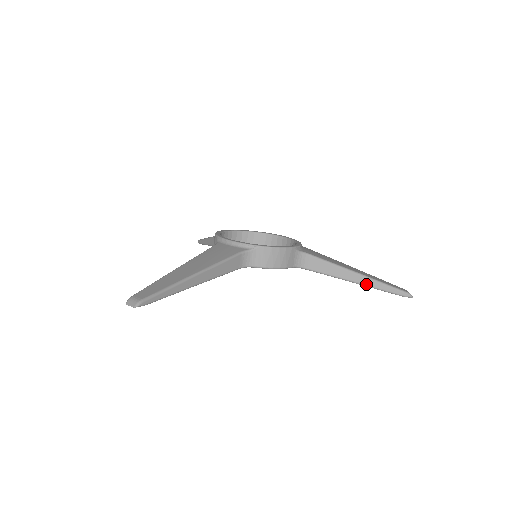
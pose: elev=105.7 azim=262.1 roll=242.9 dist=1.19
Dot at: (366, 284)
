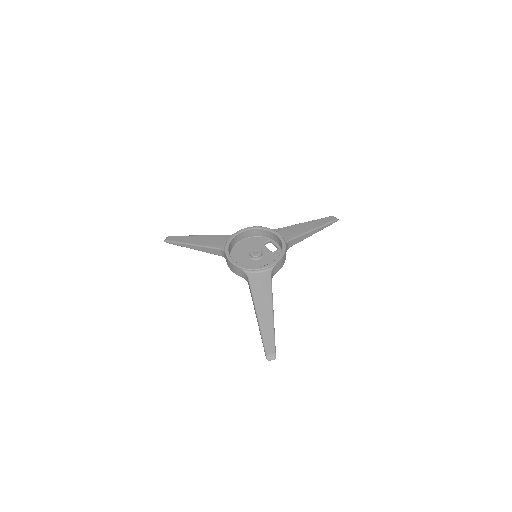
Dot at: (318, 231)
